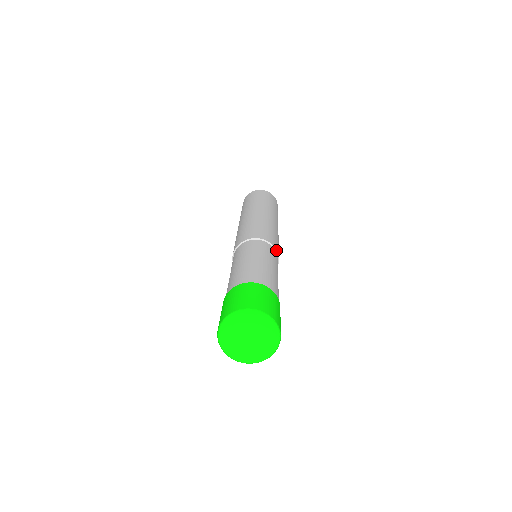
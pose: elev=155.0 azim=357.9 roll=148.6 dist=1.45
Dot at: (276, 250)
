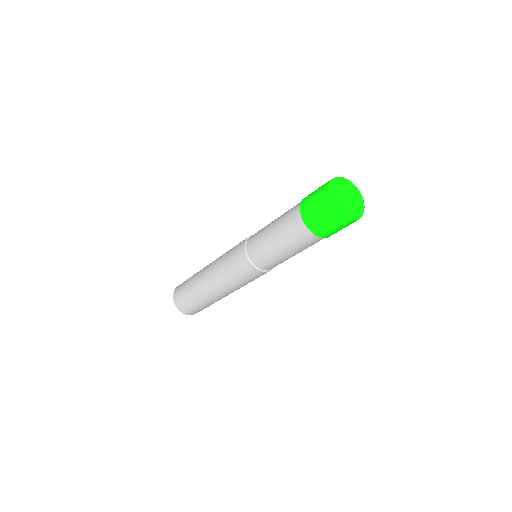
Dot at: occluded
